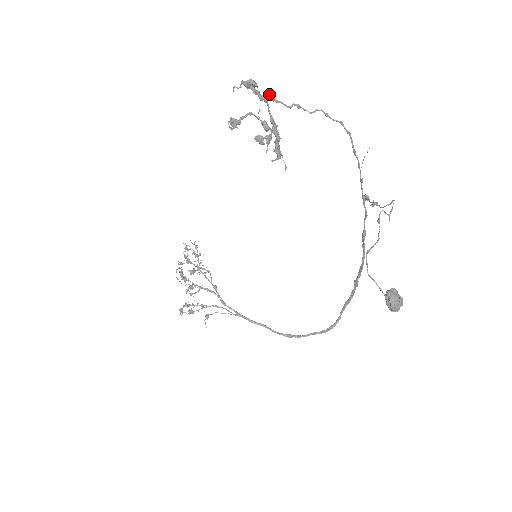
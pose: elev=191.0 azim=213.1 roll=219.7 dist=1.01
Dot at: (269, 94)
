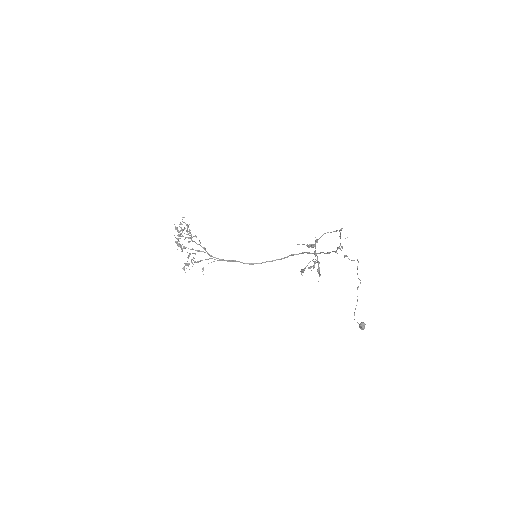
Dot at: occluded
